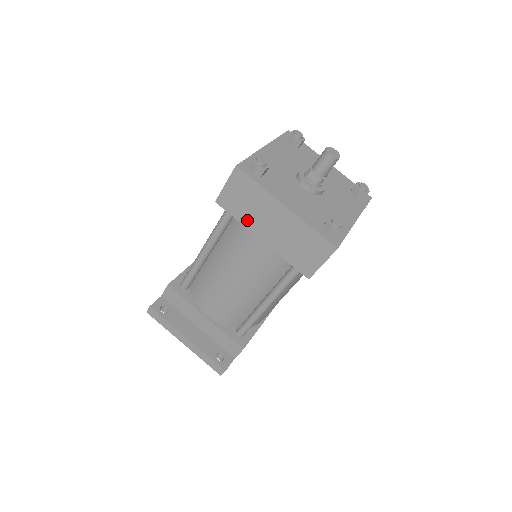
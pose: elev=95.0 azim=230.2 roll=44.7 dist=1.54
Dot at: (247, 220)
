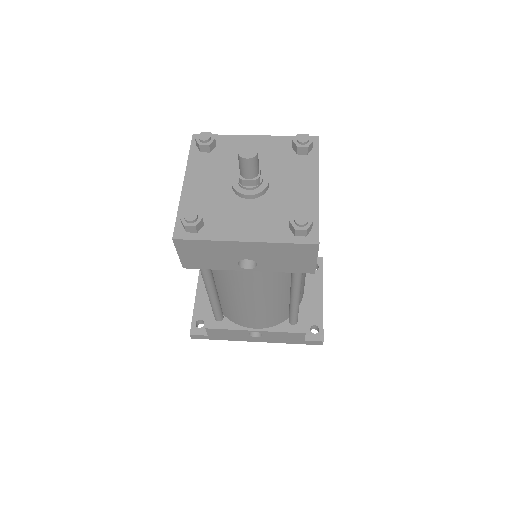
Dot at: occluded
